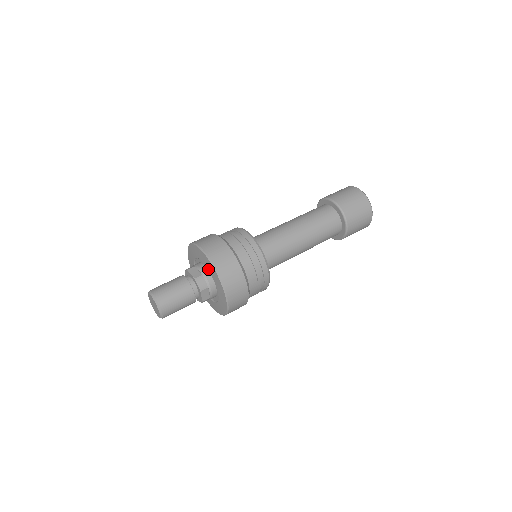
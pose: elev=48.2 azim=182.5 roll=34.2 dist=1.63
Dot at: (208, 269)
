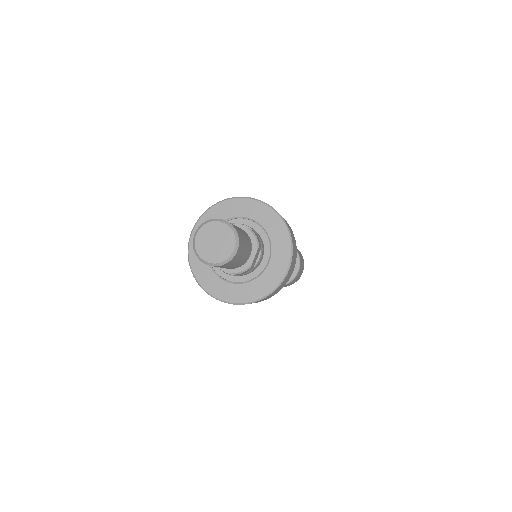
Dot at: (263, 225)
